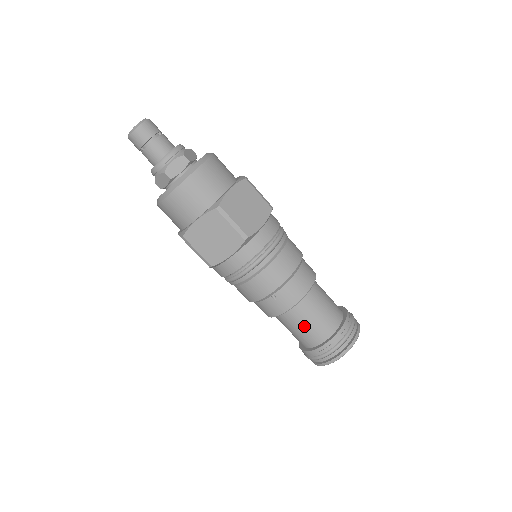
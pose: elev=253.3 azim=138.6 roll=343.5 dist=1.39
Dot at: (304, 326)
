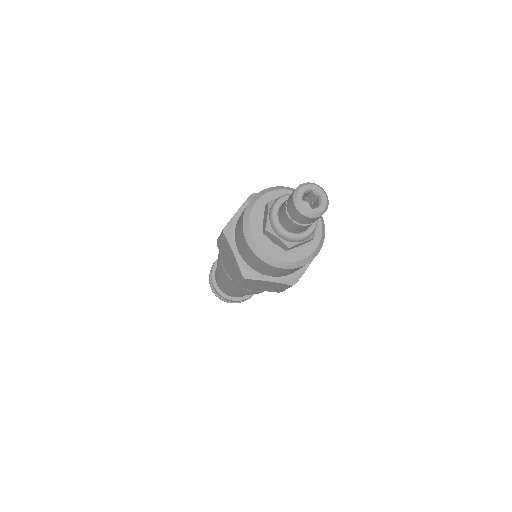
Dot at: (238, 294)
